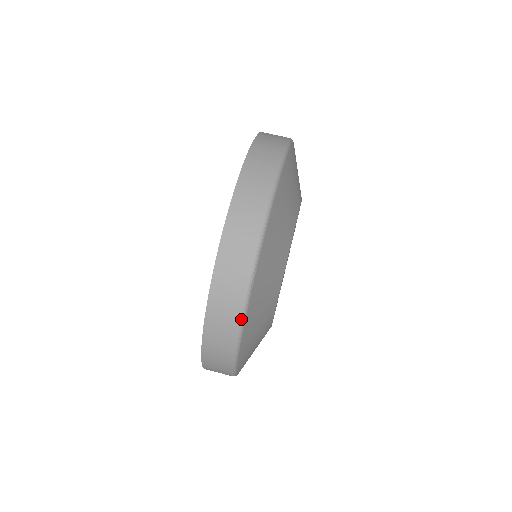
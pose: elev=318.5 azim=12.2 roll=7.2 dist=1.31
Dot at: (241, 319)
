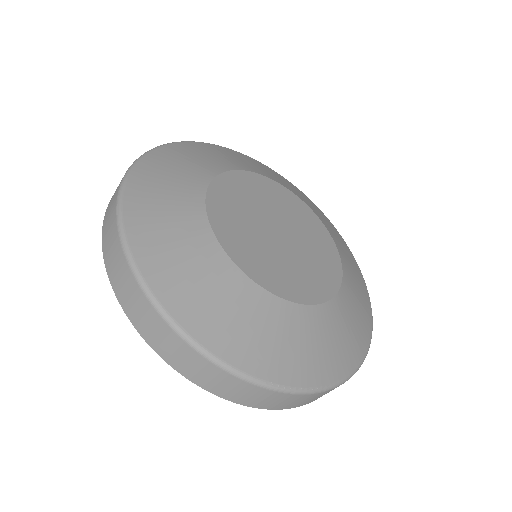
Dot at: (331, 389)
